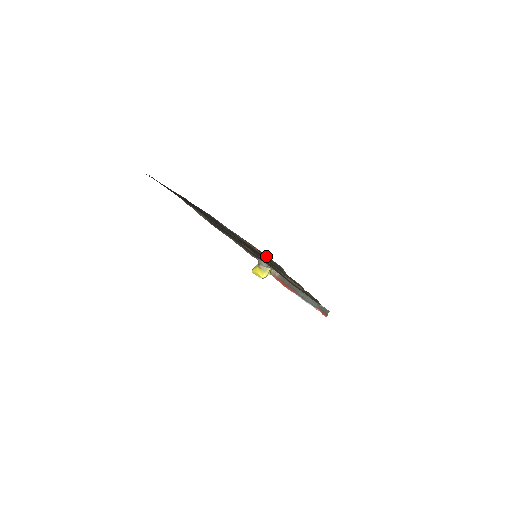
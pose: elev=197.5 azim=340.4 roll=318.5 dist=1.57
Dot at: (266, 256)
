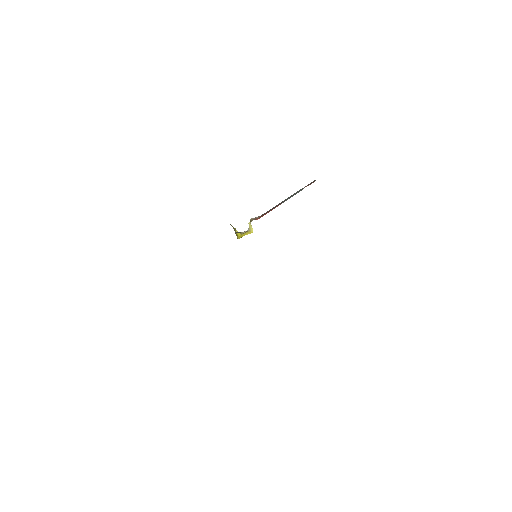
Dot at: occluded
